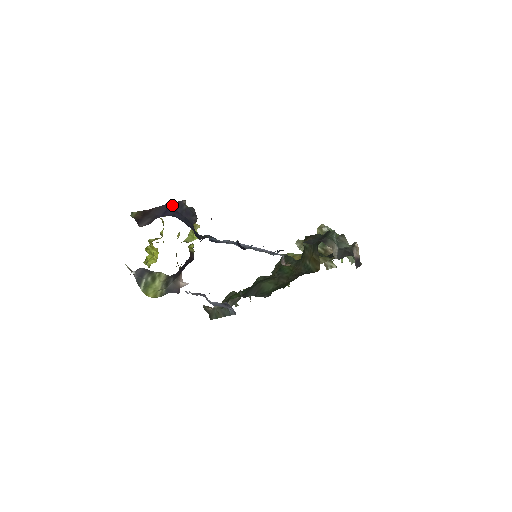
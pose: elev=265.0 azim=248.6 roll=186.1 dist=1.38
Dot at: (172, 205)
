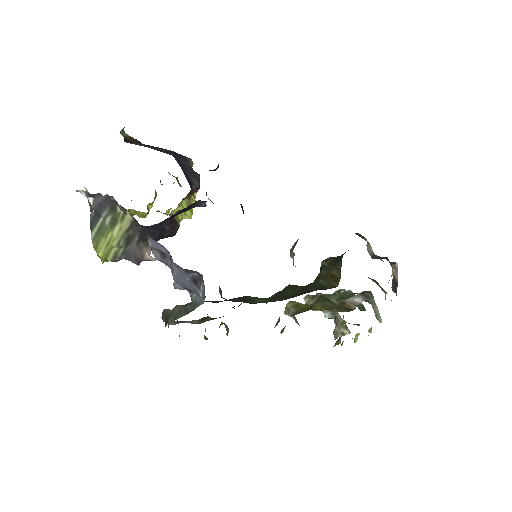
Dot at: (176, 153)
